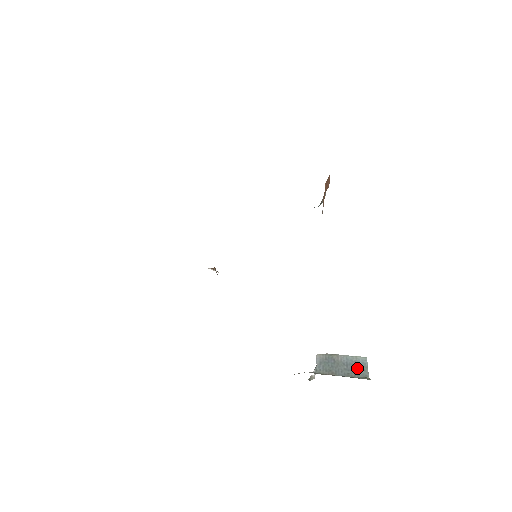
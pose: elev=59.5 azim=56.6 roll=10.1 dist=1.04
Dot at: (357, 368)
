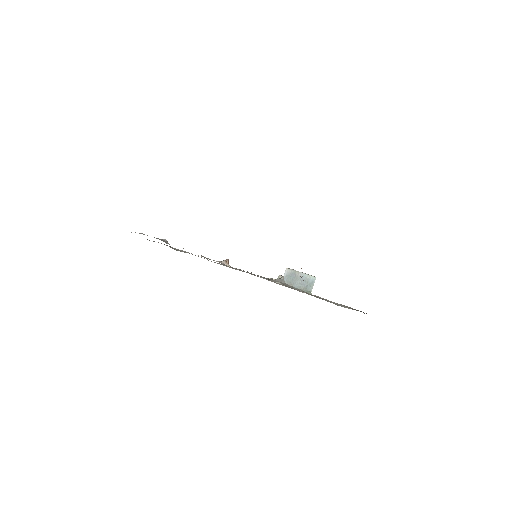
Dot at: (307, 284)
